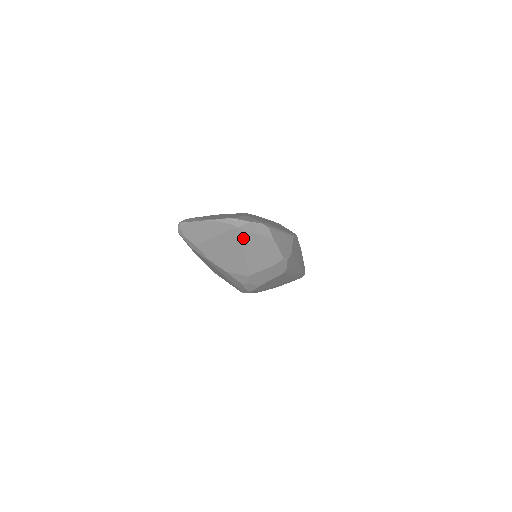
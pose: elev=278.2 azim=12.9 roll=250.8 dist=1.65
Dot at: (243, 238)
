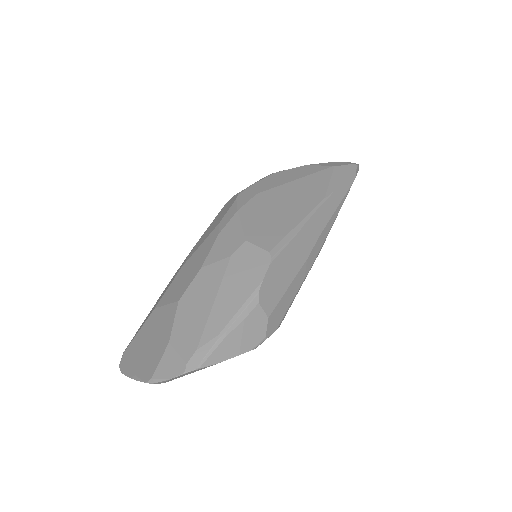
Dot at: occluded
